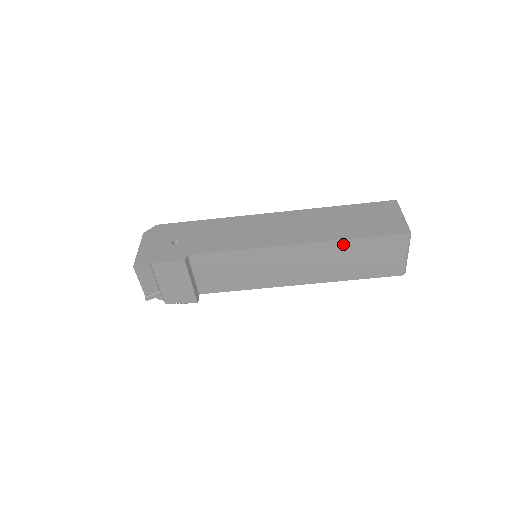
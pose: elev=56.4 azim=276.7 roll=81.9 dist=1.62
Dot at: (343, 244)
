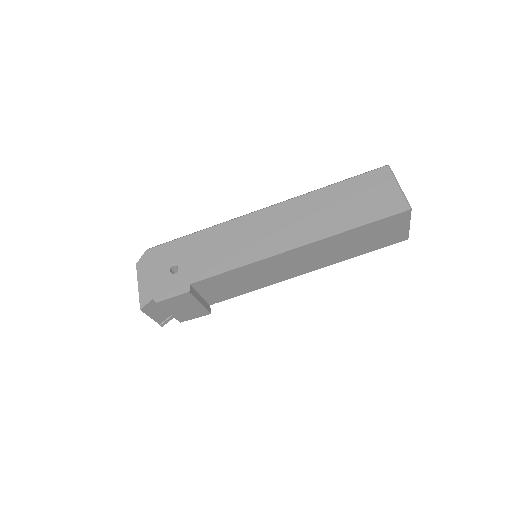
Dot at: (344, 235)
